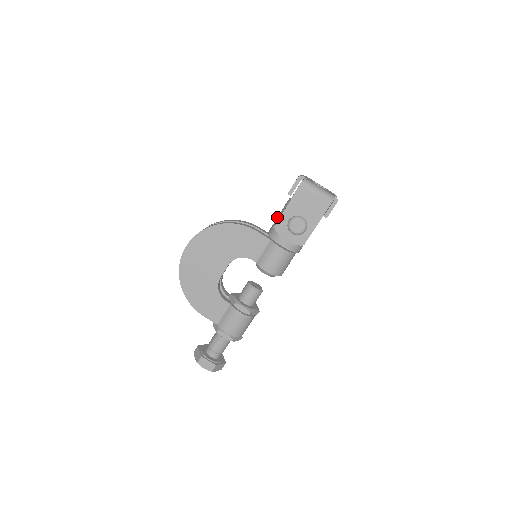
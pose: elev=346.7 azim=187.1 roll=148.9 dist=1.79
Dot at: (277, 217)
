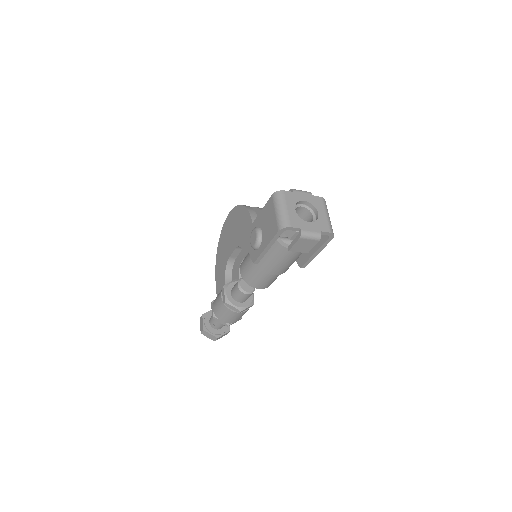
Dot at: occluded
